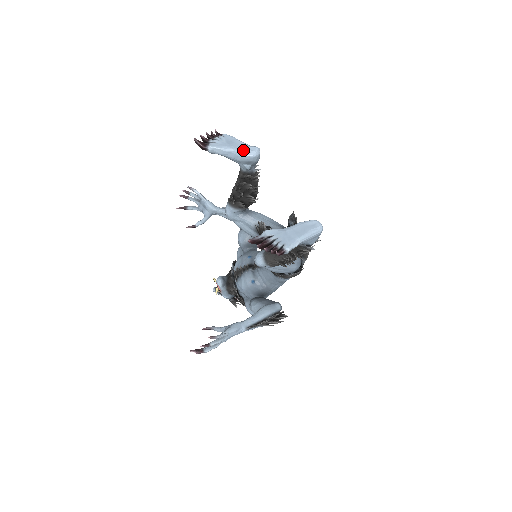
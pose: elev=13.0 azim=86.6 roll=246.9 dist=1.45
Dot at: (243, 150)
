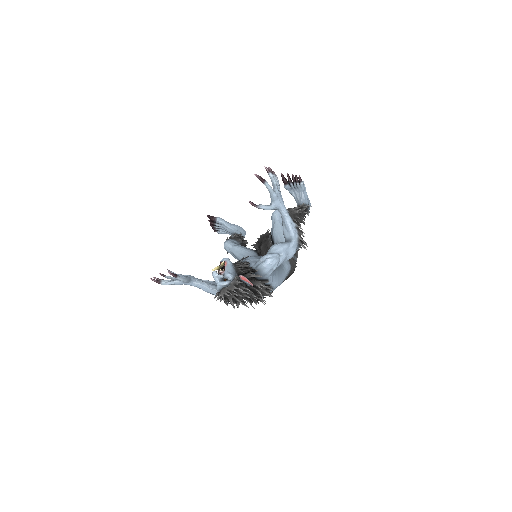
Dot at: occluded
